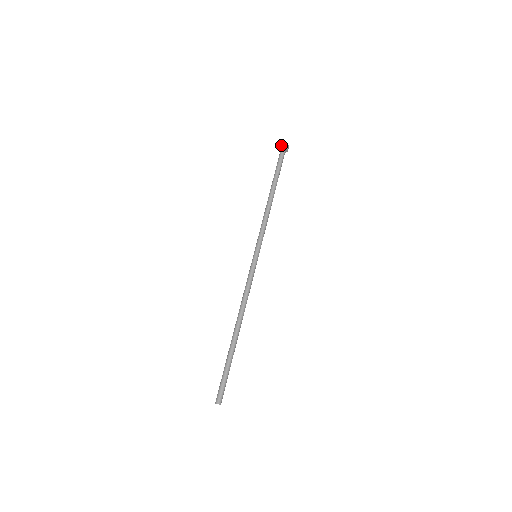
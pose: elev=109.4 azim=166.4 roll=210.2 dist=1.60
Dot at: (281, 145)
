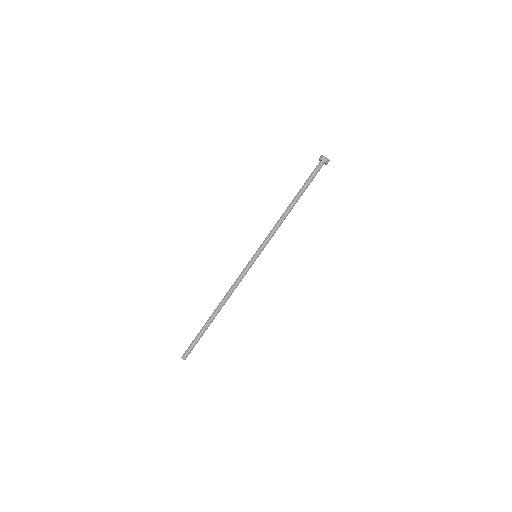
Dot at: (322, 158)
